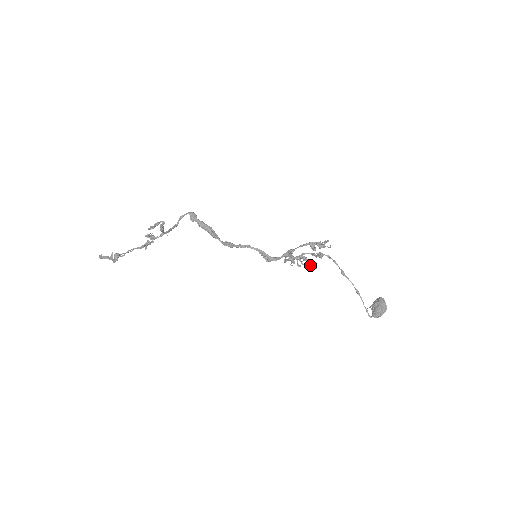
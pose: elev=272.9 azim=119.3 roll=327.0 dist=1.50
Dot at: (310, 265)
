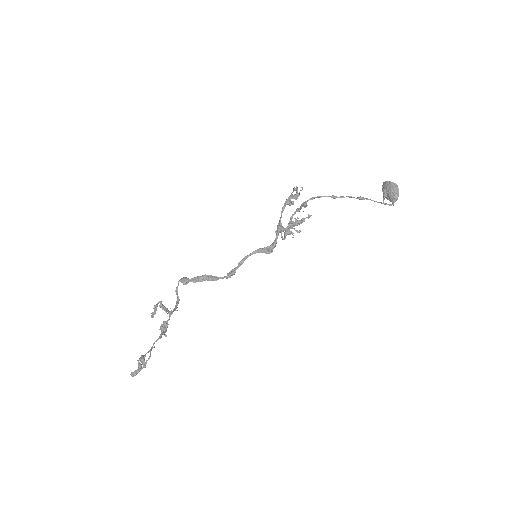
Dot at: (303, 218)
